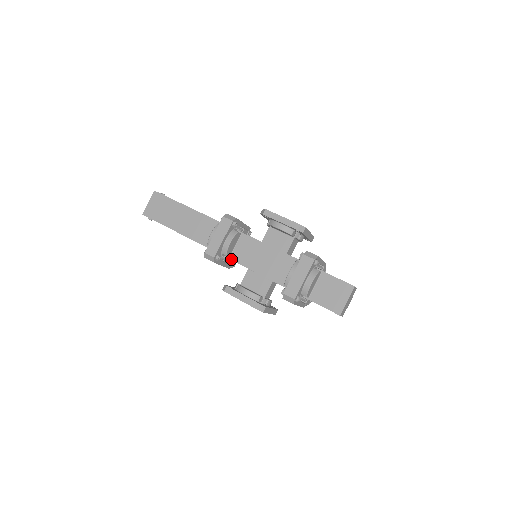
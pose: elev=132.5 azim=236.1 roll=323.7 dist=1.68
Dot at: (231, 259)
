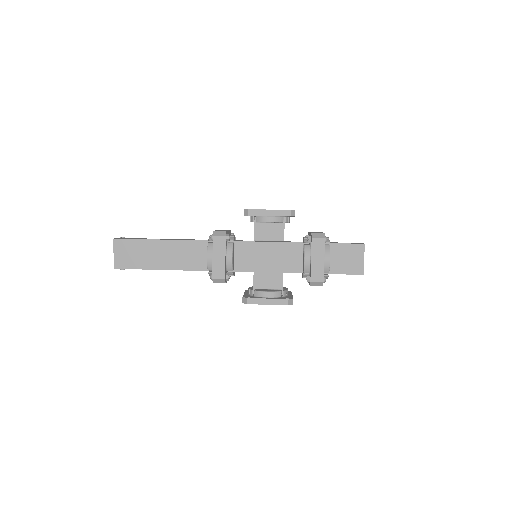
Dot at: (236, 271)
